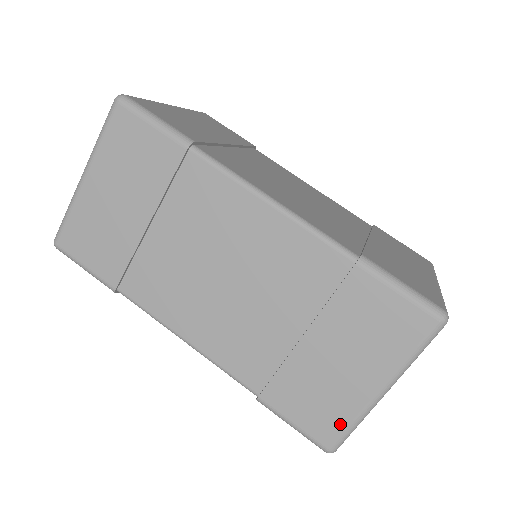
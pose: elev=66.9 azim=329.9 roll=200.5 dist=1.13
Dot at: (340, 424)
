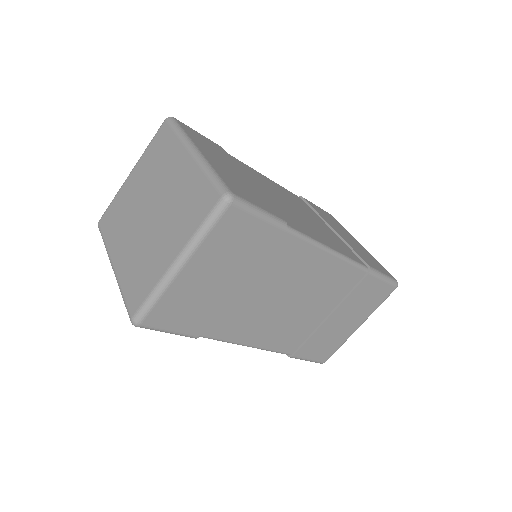
Dot at: (335, 349)
